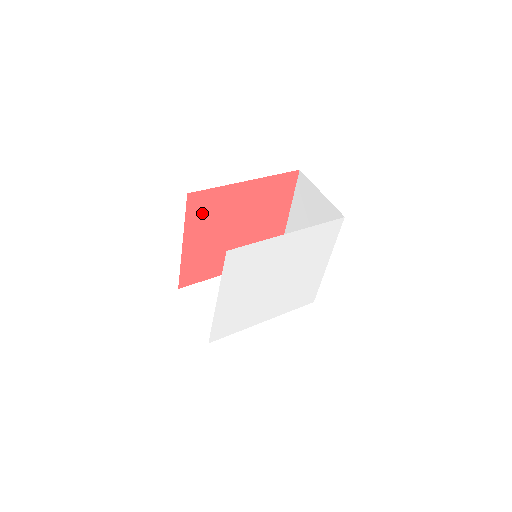
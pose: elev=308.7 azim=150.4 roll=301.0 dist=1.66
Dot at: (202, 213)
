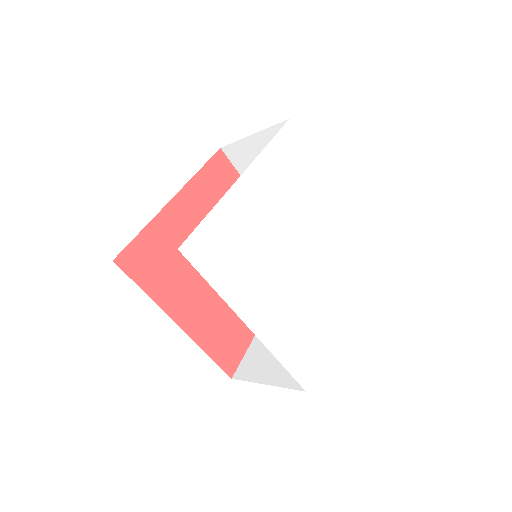
Dot at: (214, 186)
